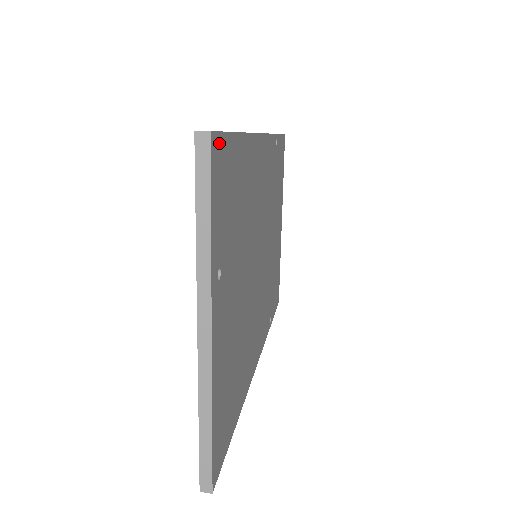
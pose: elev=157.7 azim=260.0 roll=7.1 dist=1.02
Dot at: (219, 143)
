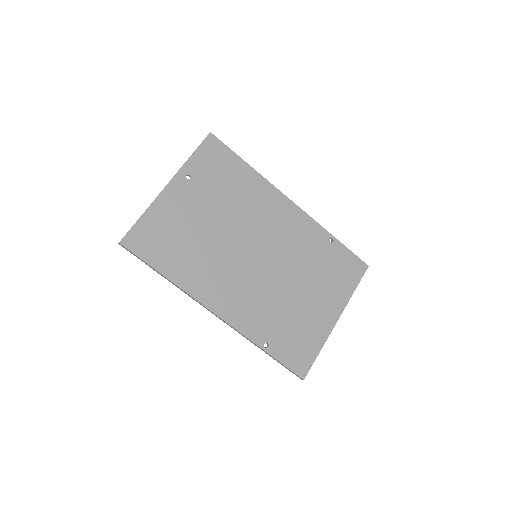
Dot at: (217, 142)
